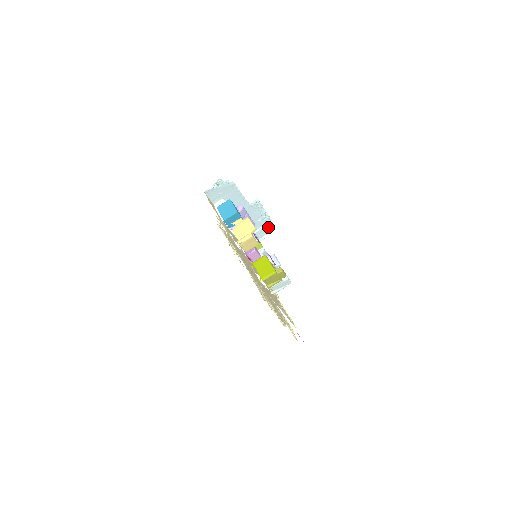
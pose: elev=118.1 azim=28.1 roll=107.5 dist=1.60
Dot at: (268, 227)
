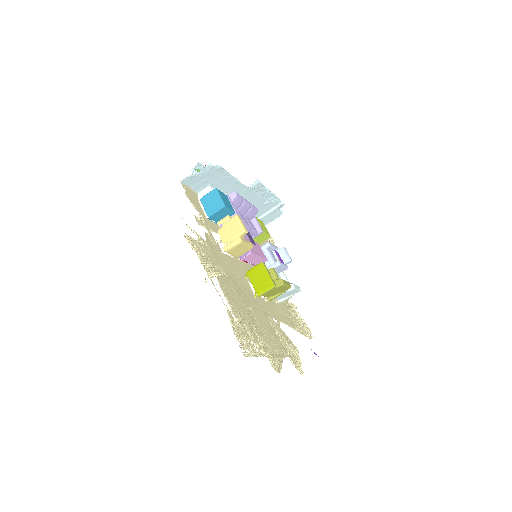
Dot at: (278, 209)
